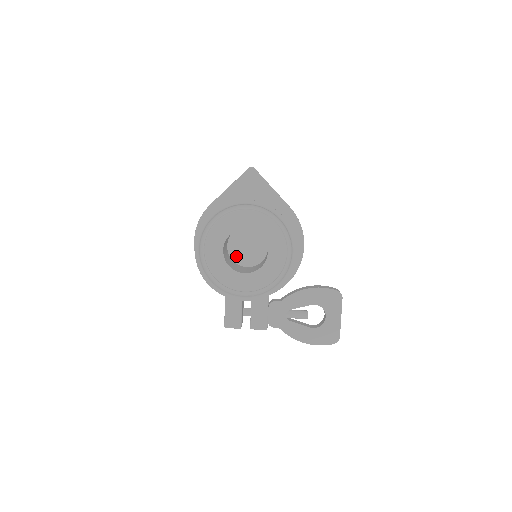
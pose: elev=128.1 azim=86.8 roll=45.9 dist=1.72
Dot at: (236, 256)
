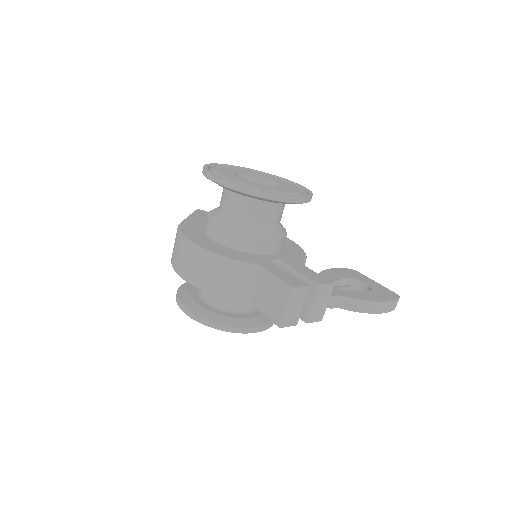
Dot at: occluded
